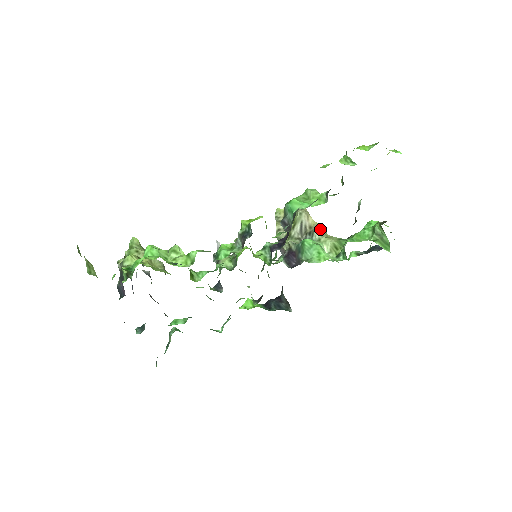
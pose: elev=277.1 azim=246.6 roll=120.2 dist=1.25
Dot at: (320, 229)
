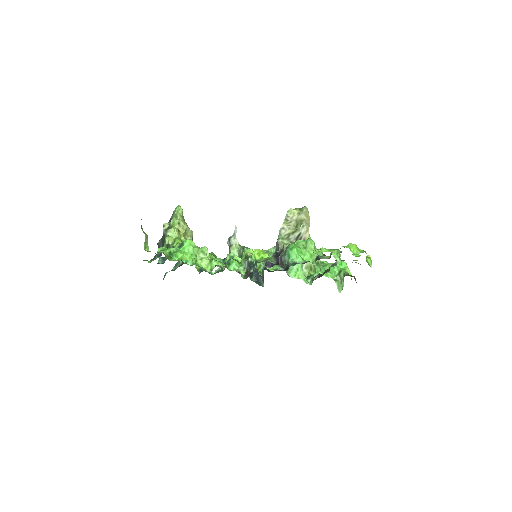
Dot at: occluded
